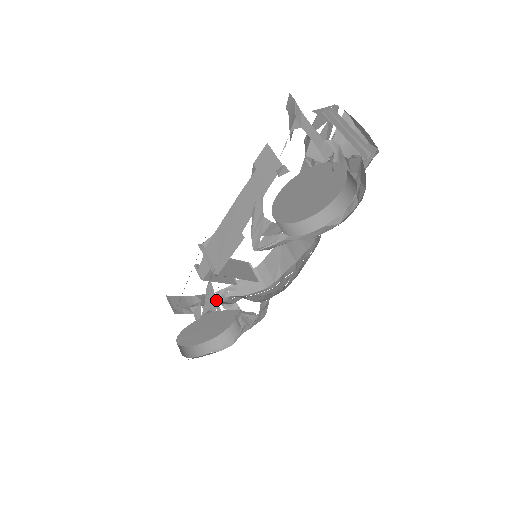
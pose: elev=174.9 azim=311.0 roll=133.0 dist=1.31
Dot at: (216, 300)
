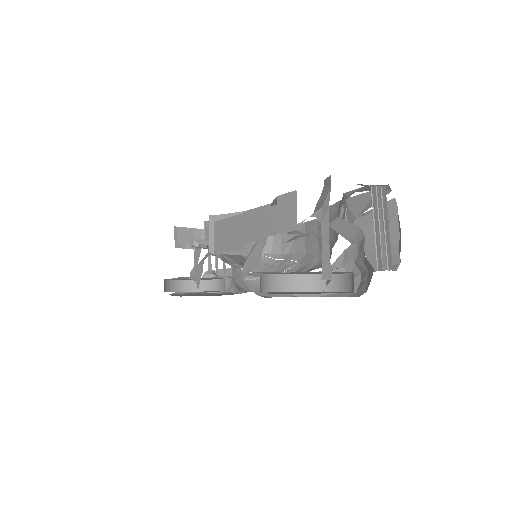
Dot at: occluded
